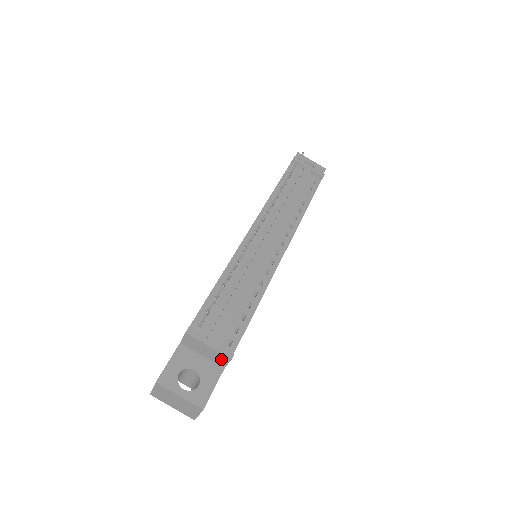
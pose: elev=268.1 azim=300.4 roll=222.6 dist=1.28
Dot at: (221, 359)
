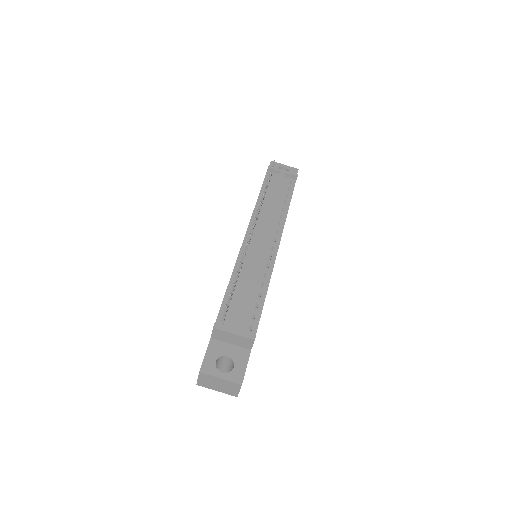
Dot at: (246, 343)
